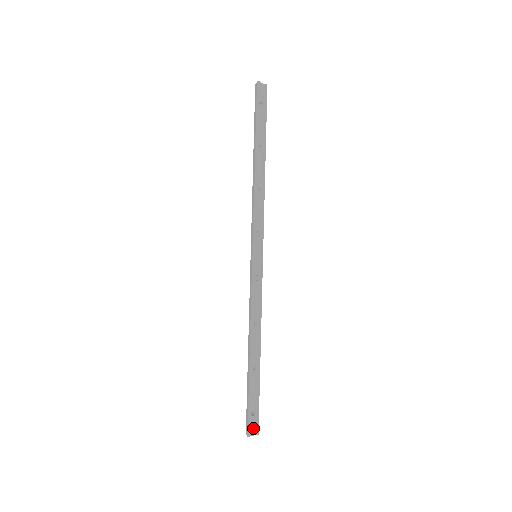
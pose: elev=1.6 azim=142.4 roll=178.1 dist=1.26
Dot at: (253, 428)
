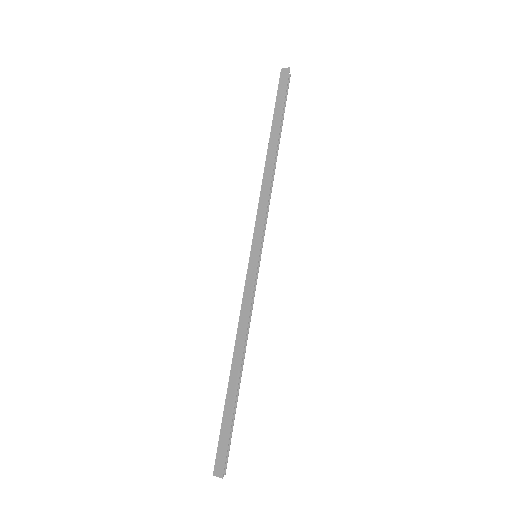
Dot at: (224, 466)
